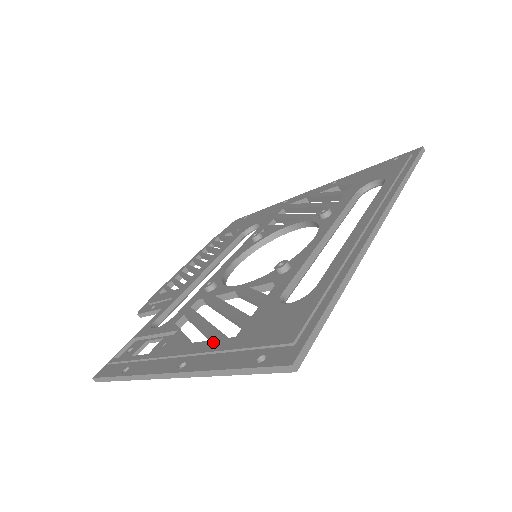
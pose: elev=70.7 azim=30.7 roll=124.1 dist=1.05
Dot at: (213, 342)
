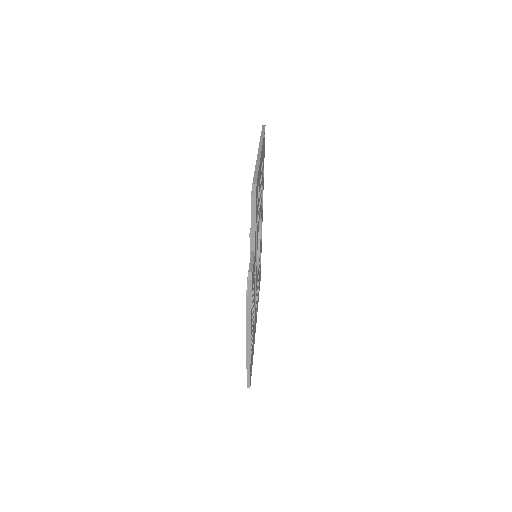
Dot at: occluded
